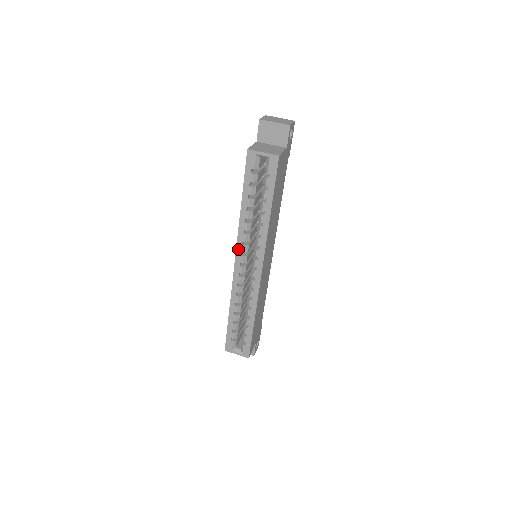
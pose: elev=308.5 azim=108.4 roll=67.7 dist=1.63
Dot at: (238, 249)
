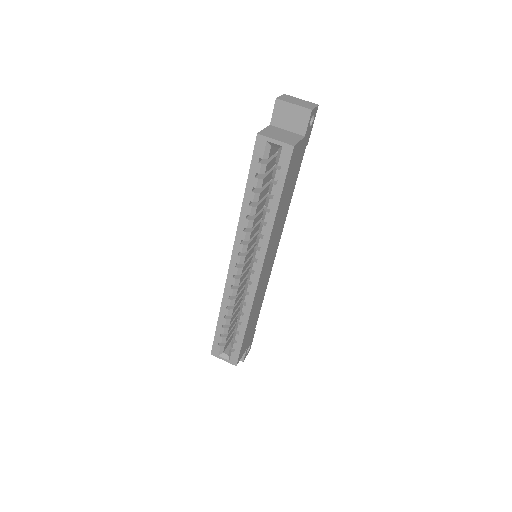
Dot at: (235, 247)
